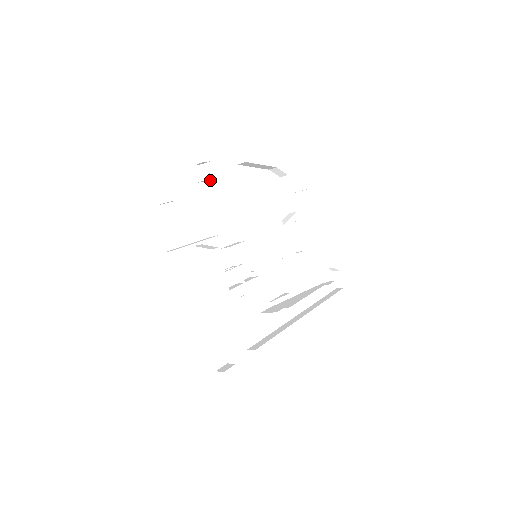
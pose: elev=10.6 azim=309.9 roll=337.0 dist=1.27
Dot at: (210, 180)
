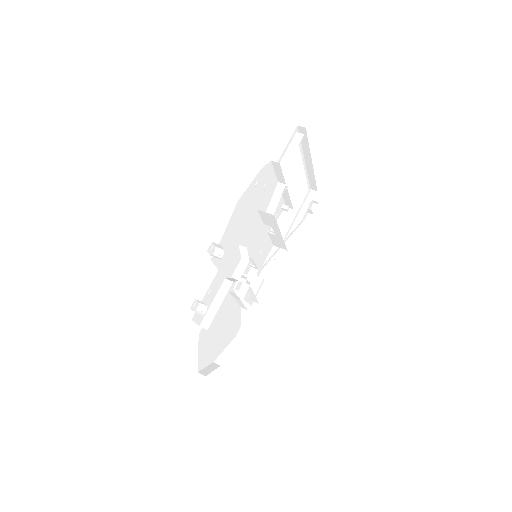
Dot at: (219, 244)
